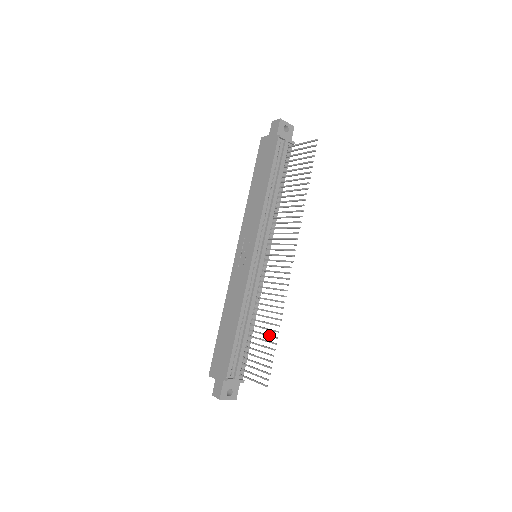
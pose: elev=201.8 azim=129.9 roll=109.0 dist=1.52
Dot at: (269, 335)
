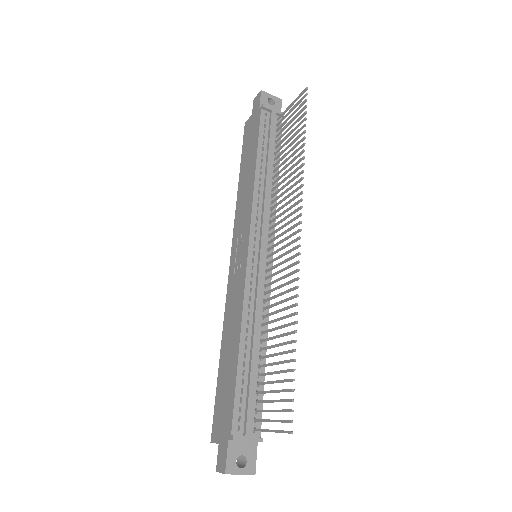
Dot at: (284, 351)
